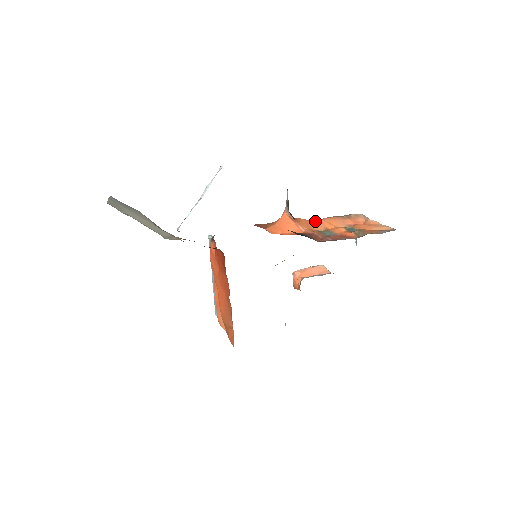
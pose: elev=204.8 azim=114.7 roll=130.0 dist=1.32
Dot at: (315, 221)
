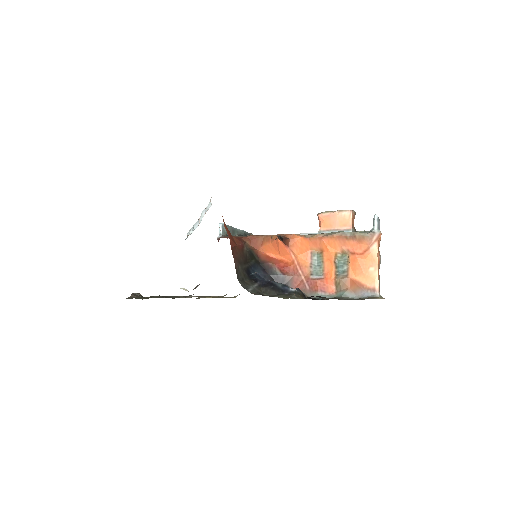
Dot at: (313, 239)
